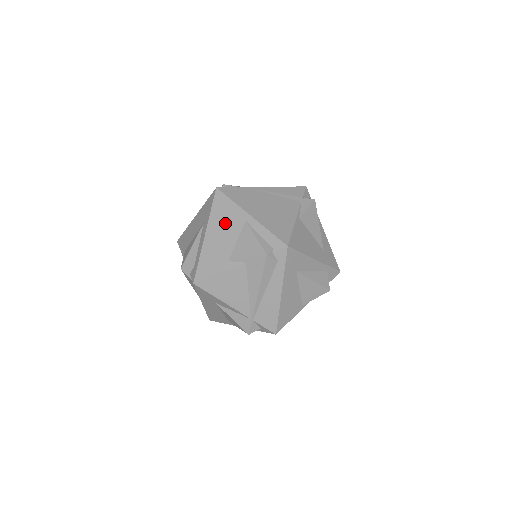
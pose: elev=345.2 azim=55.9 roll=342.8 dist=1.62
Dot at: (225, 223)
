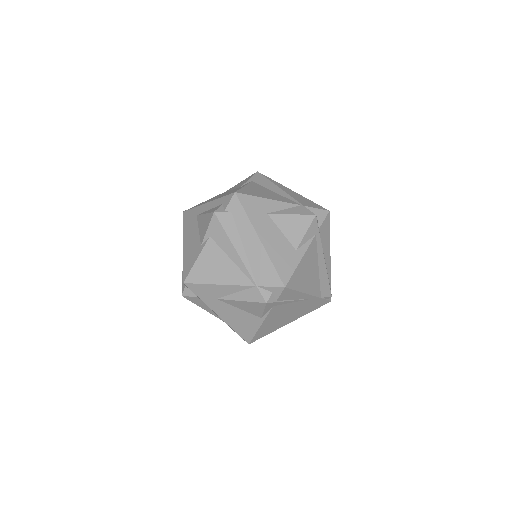
Dot at: occluded
